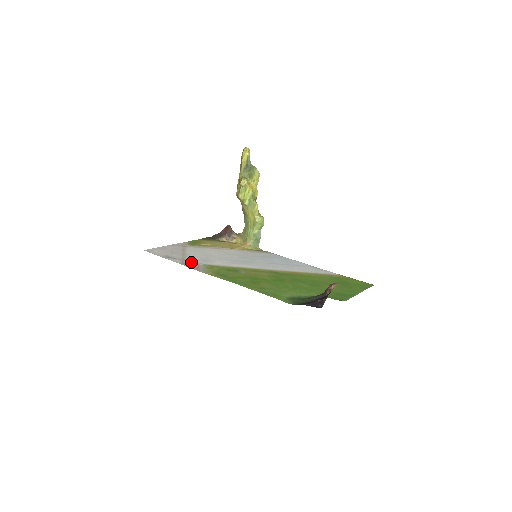
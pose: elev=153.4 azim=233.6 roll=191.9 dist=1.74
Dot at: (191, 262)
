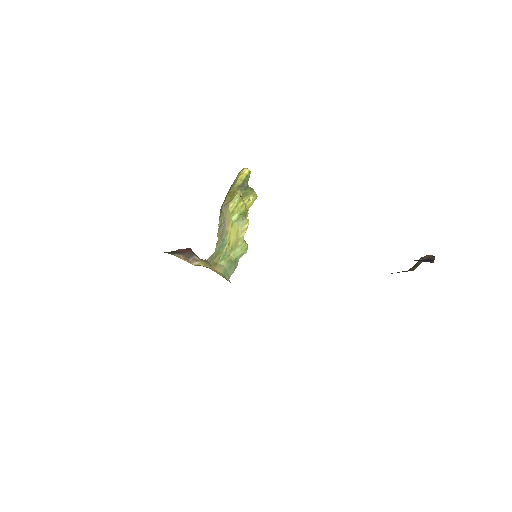
Dot at: occluded
